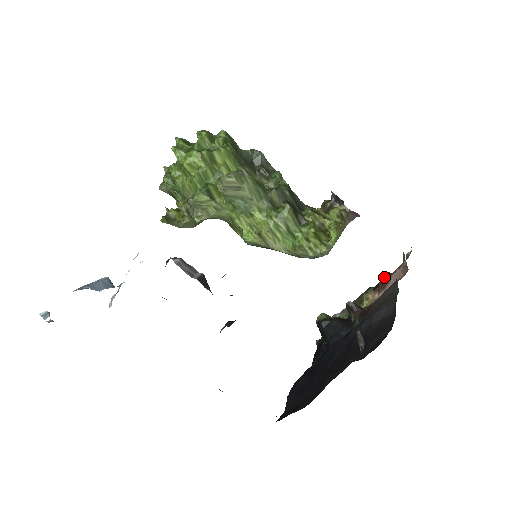
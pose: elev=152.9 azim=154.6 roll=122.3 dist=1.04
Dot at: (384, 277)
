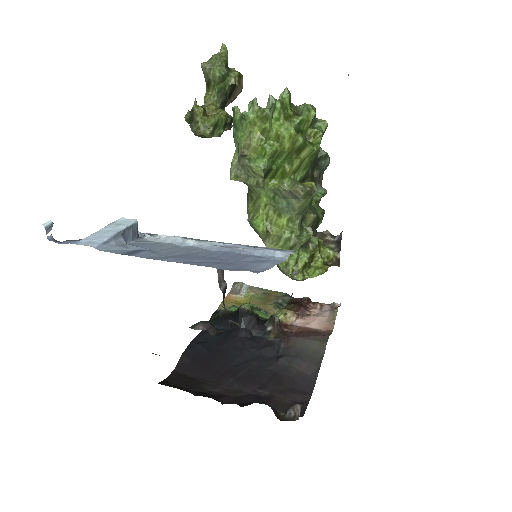
Dot at: (306, 302)
